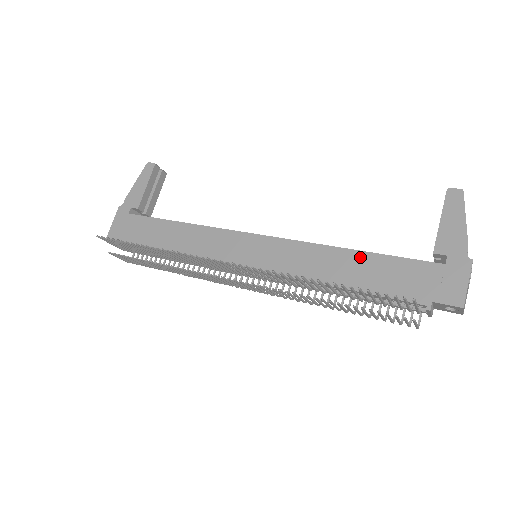
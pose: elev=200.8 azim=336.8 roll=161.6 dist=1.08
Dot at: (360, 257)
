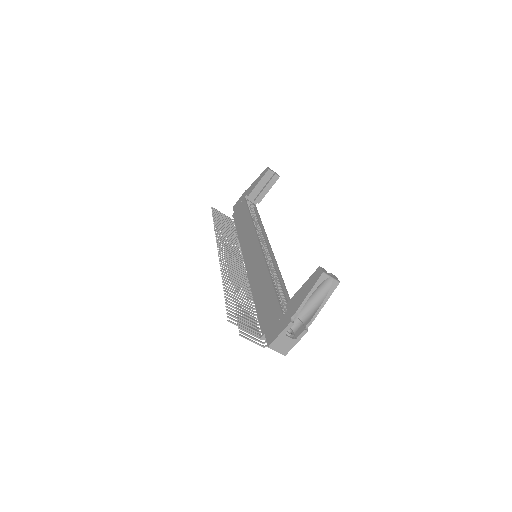
Dot at: (269, 285)
